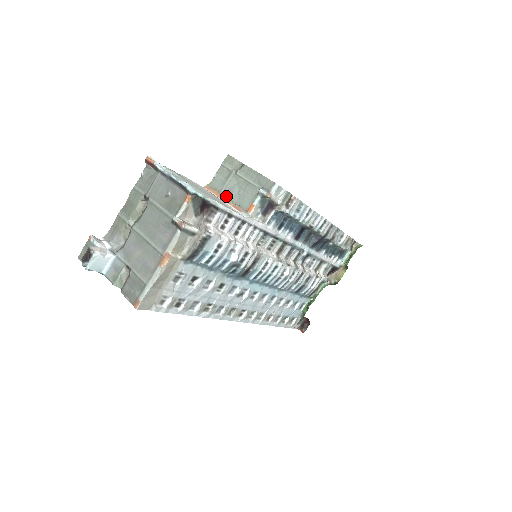
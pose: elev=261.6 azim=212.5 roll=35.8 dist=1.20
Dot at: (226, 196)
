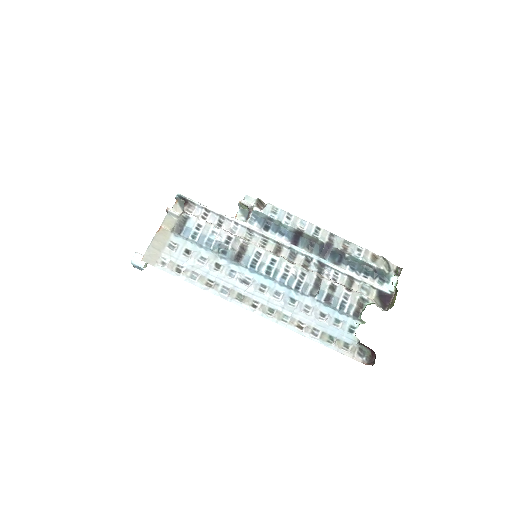
Dot at: occluded
